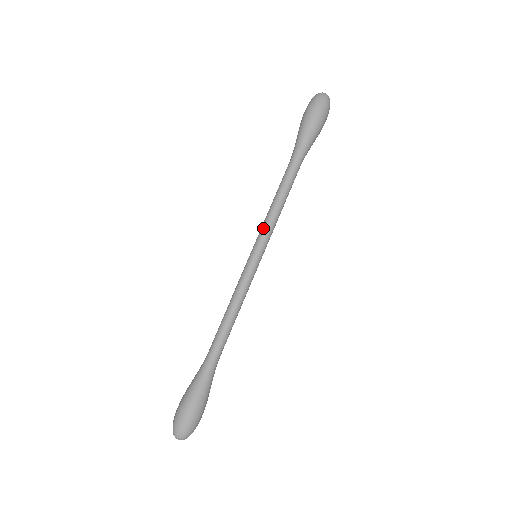
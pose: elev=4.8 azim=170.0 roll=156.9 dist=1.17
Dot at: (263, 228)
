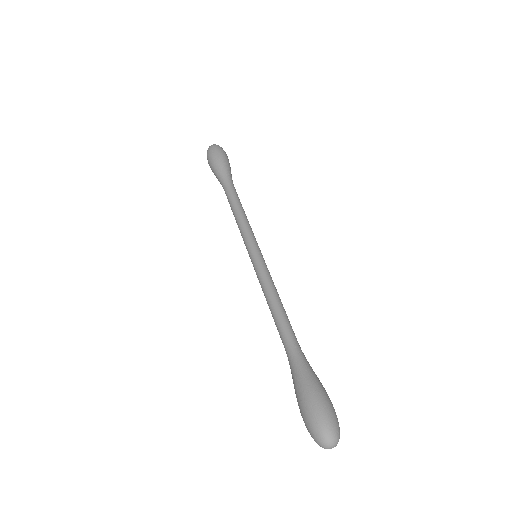
Dot at: (243, 235)
